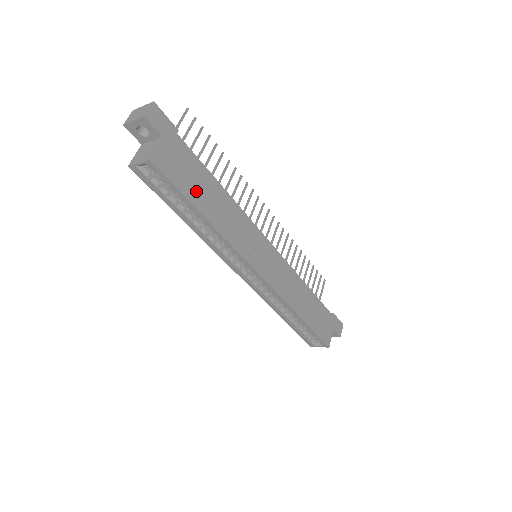
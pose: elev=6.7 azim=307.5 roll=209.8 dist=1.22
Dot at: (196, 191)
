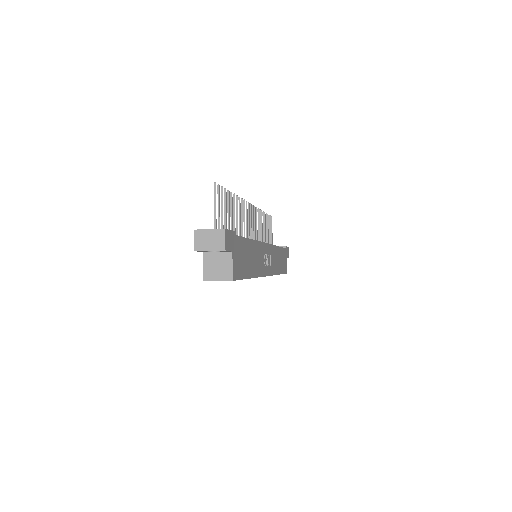
Dot at: (246, 266)
